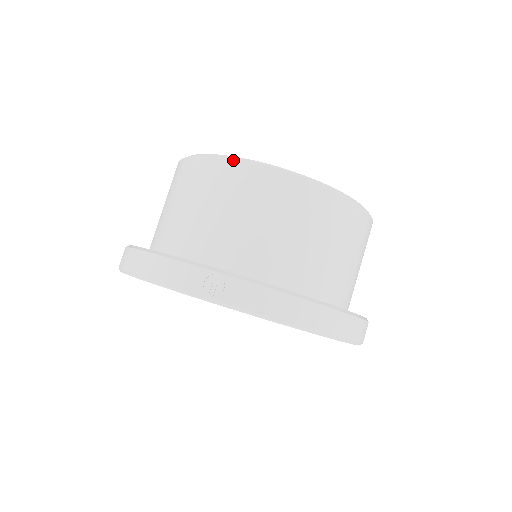
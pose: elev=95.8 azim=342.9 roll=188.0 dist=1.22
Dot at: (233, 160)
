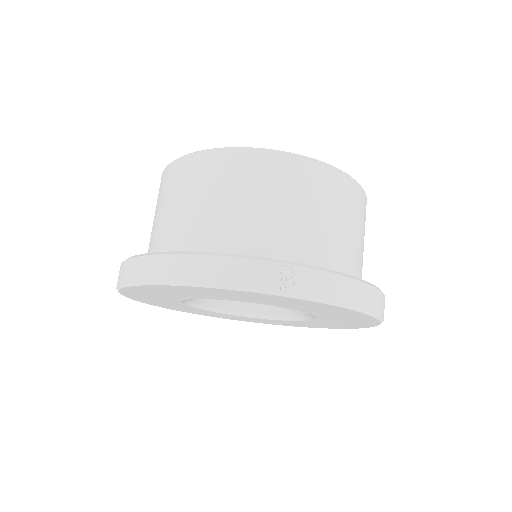
Dot at: (260, 151)
